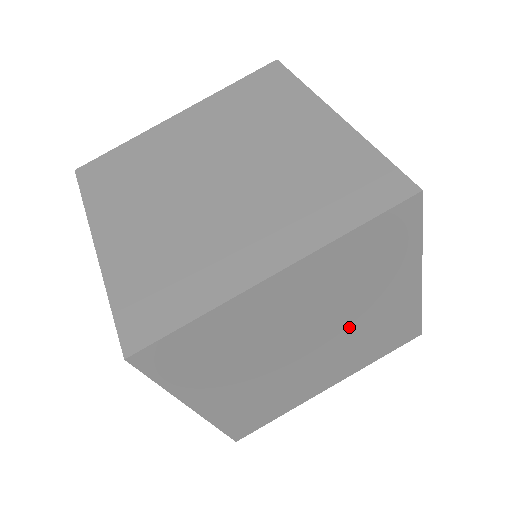
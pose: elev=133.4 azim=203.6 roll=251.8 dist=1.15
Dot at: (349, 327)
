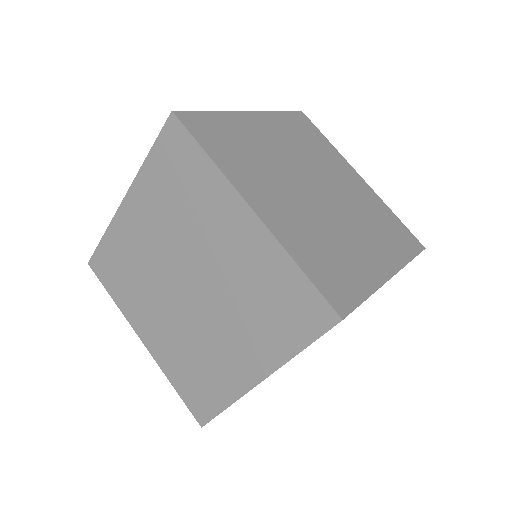
Dot at: (206, 323)
